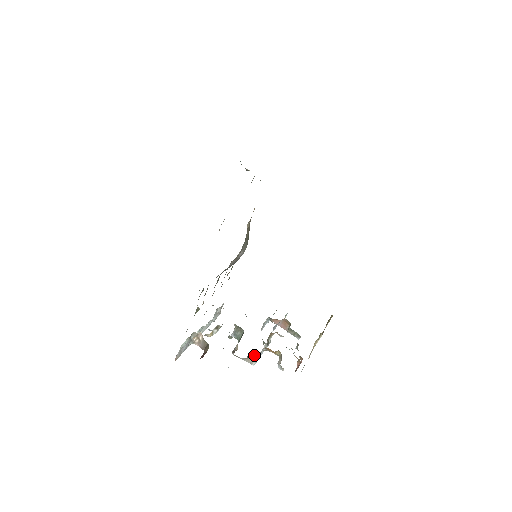
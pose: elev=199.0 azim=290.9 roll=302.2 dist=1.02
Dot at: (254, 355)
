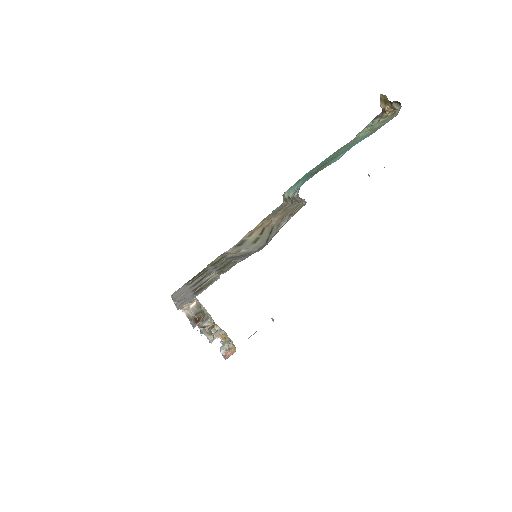
Dot at: (220, 333)
